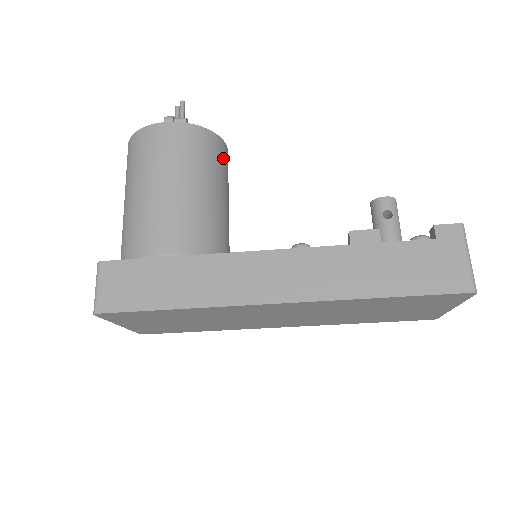
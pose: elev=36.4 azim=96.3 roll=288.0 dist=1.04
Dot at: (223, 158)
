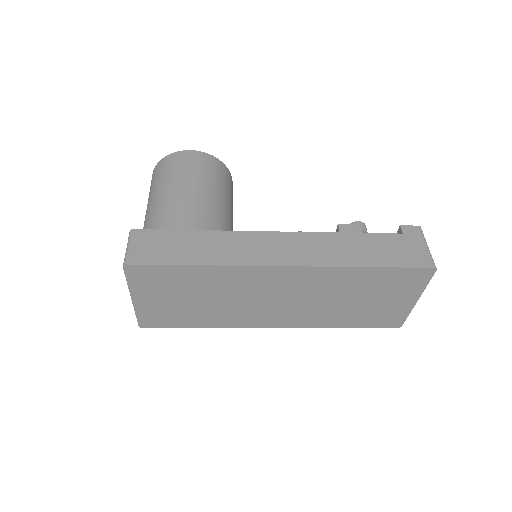
Dot at: (231, 186)
